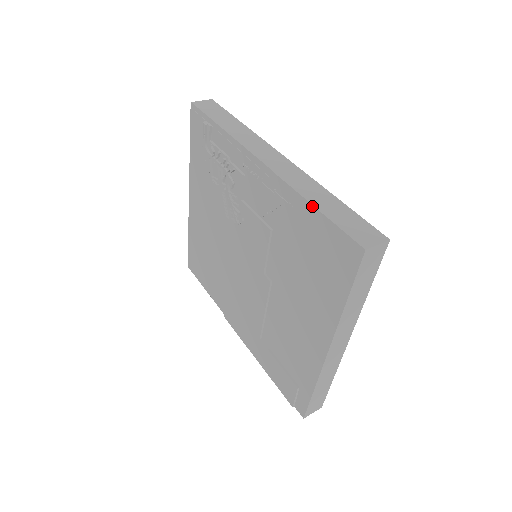
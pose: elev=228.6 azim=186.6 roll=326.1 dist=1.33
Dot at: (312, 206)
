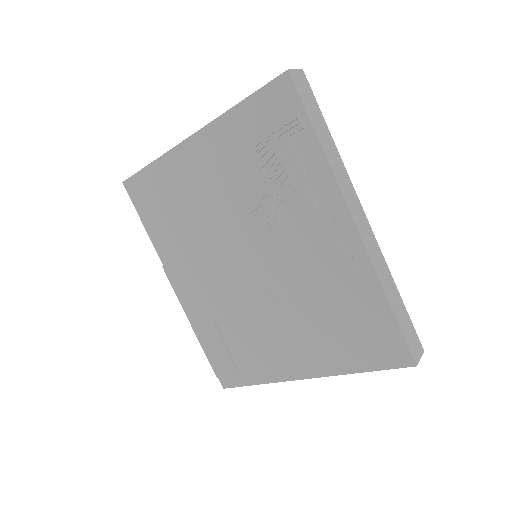
Dot at: (388, 303)
